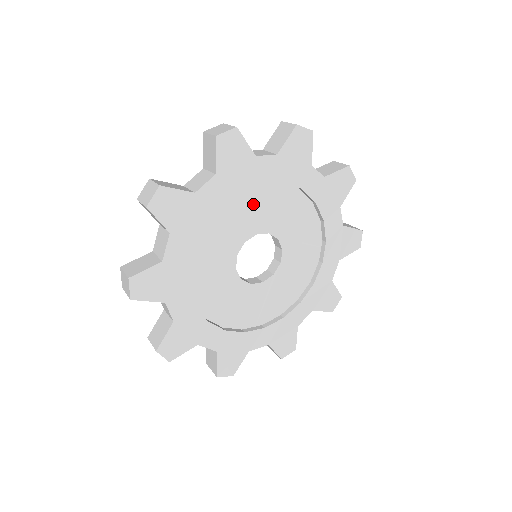
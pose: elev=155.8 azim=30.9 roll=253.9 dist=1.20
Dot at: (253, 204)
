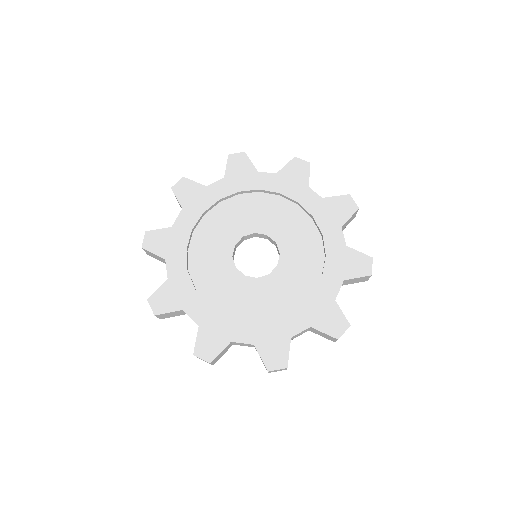
Dot at: (255, 208)
